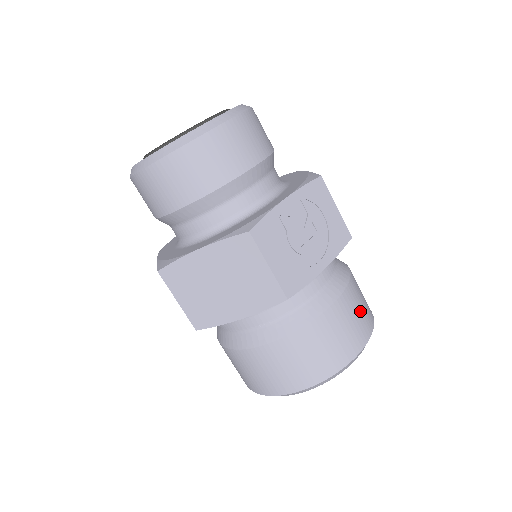
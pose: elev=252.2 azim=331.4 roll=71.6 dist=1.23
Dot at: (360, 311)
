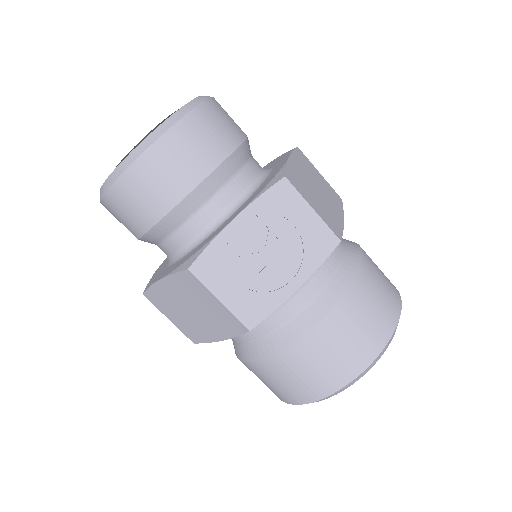
Dot at: (367, 320)
